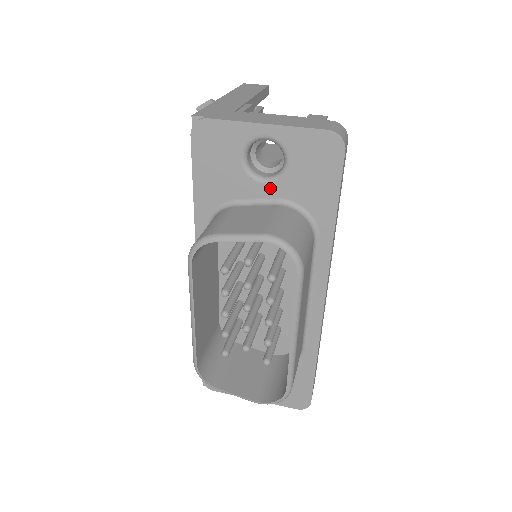
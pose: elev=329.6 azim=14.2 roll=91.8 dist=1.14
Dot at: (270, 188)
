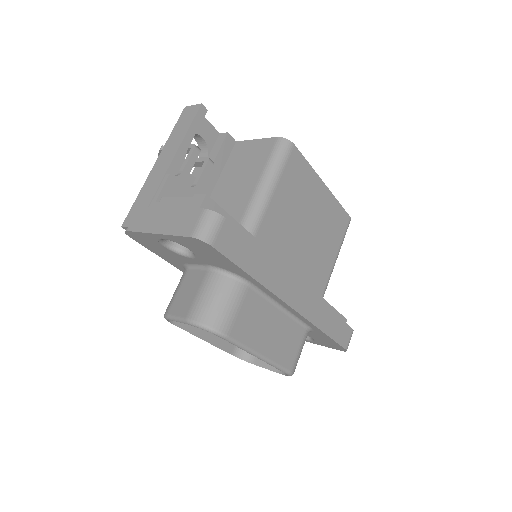
Dot at: (197, 260)
